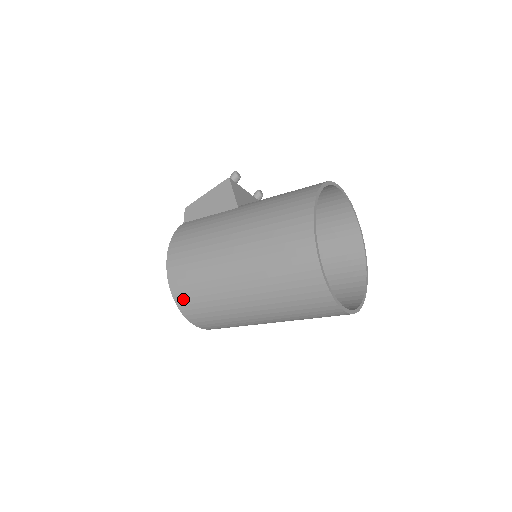
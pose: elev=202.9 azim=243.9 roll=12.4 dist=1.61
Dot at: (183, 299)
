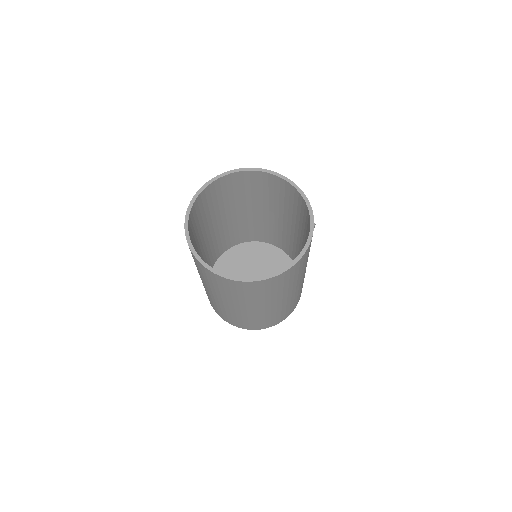
Dot at: occluded
